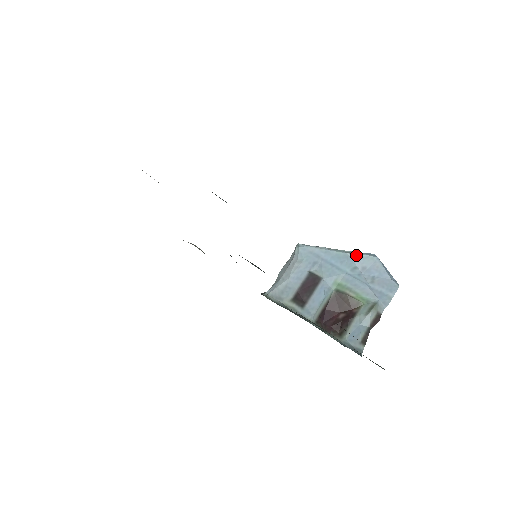
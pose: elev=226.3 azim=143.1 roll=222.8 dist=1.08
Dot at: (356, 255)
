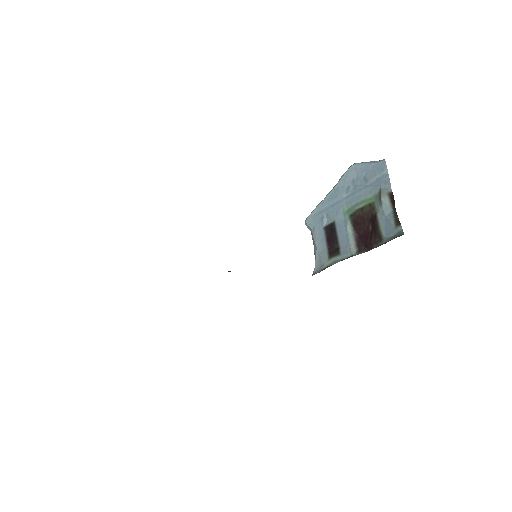
Dot at: (340, 181)
